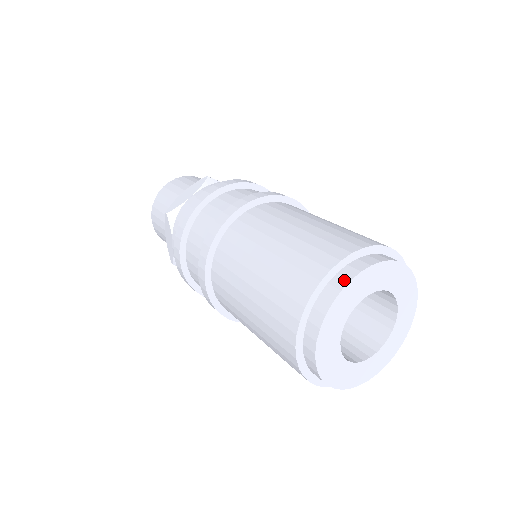
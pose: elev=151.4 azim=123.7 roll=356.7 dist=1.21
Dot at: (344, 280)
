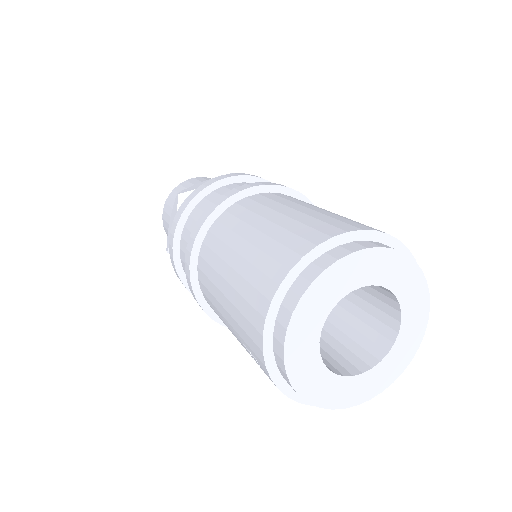
Dot at: (345, 251)
